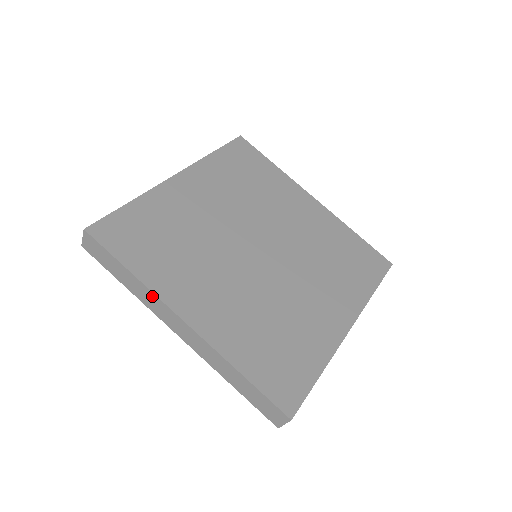
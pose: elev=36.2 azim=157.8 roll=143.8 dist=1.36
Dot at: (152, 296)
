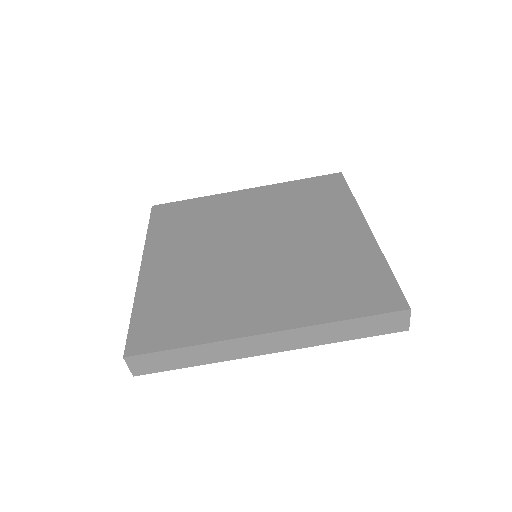
Dot at: occluded
